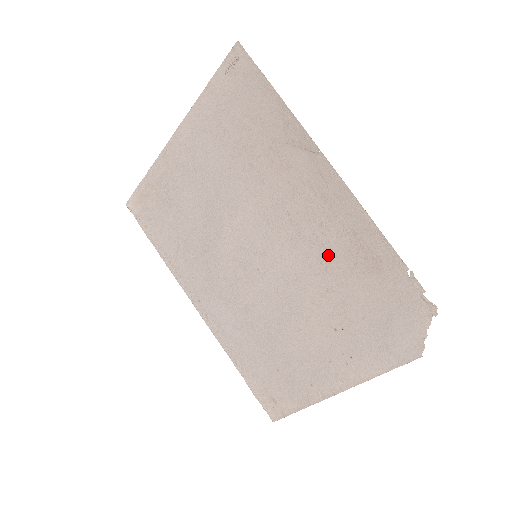
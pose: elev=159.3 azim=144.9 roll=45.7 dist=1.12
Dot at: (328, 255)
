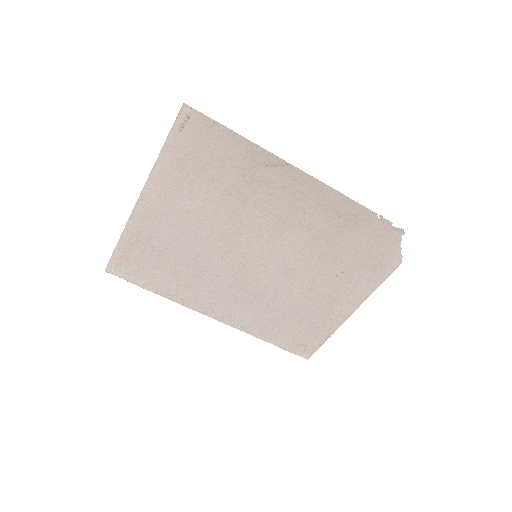
Dot at: (316, 230)
